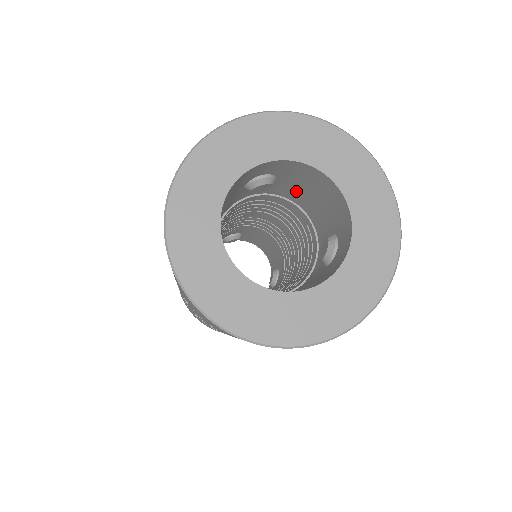
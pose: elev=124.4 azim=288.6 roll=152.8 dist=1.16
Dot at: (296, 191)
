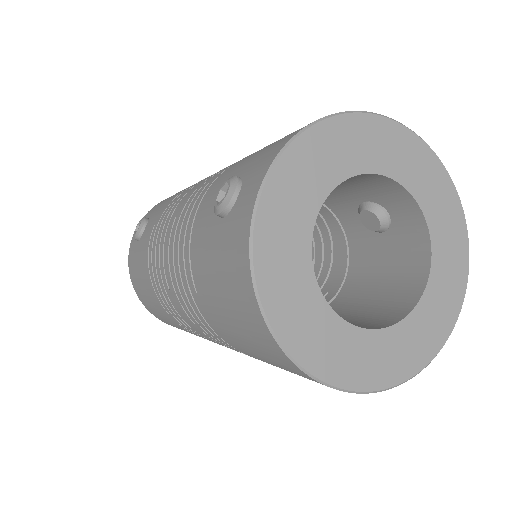
Dot at: occluded
